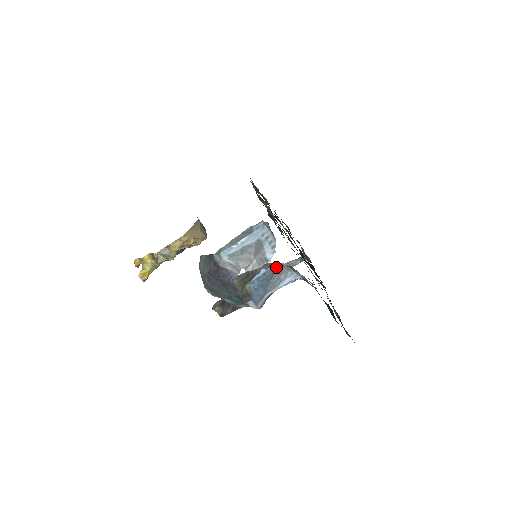
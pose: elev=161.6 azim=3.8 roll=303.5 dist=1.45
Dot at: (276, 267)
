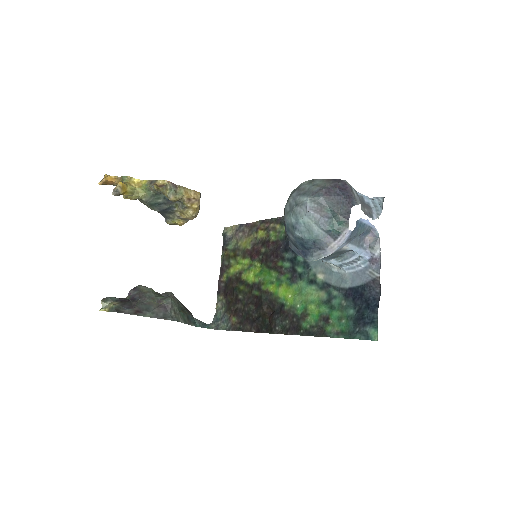
Dot at: (369, 229)
